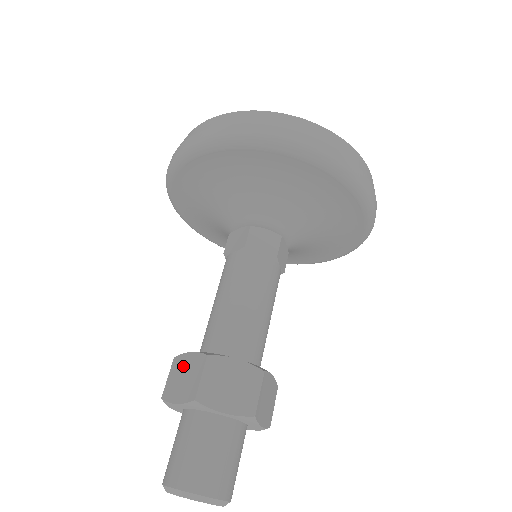
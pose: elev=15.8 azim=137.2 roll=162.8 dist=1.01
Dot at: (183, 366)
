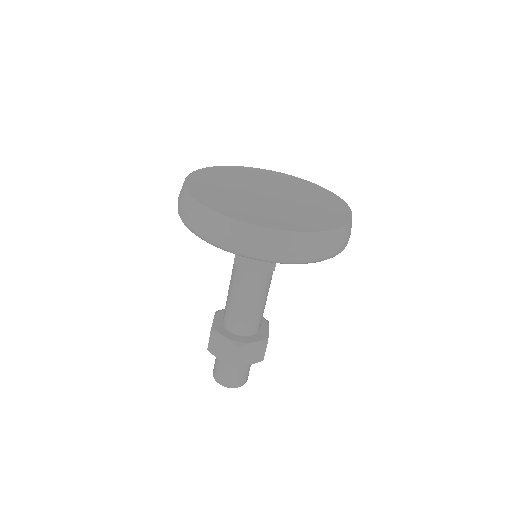
Dot at: (220, 342)
